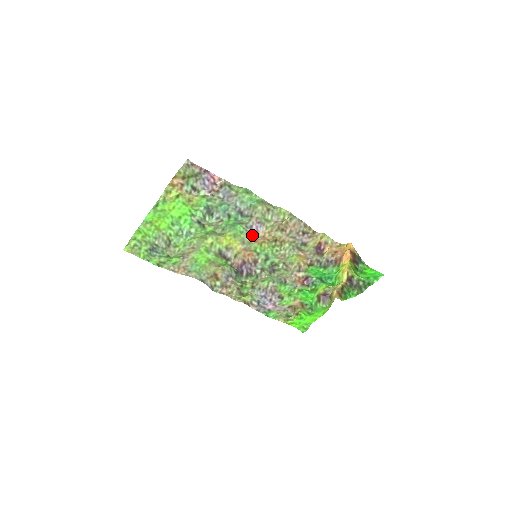
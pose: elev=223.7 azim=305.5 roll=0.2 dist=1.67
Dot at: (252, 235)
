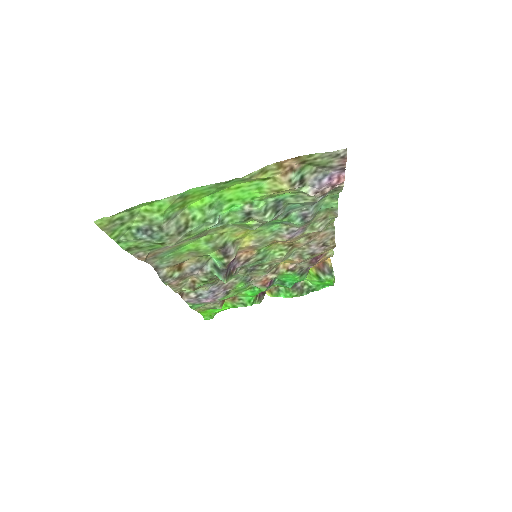
Dot at: (280, 237)
